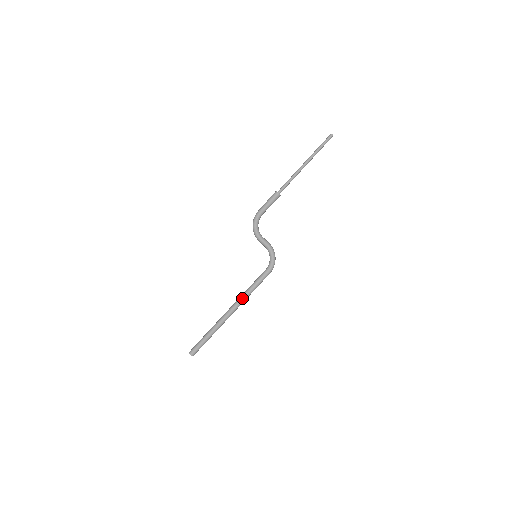
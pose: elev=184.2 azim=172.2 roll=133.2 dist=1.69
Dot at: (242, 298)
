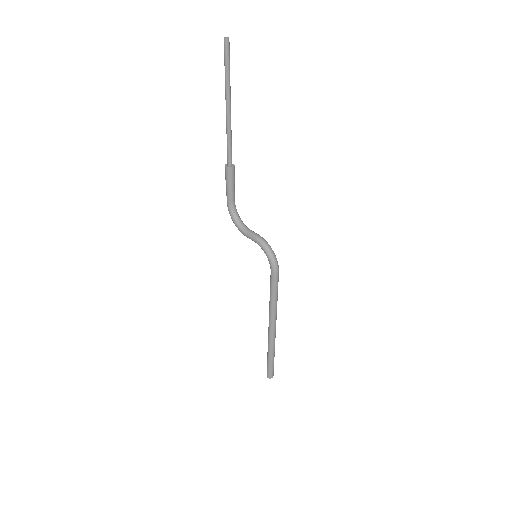
Dot at: (270, 311)
